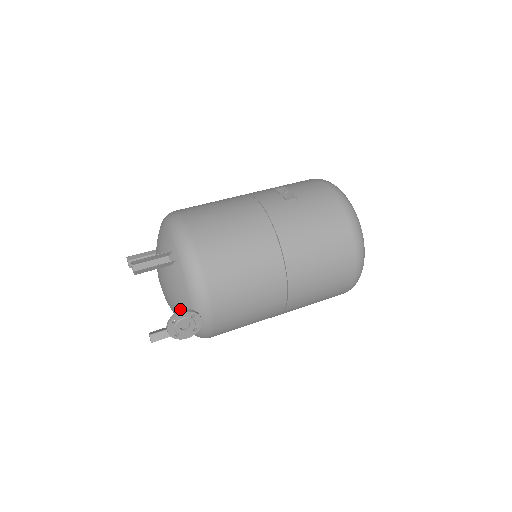
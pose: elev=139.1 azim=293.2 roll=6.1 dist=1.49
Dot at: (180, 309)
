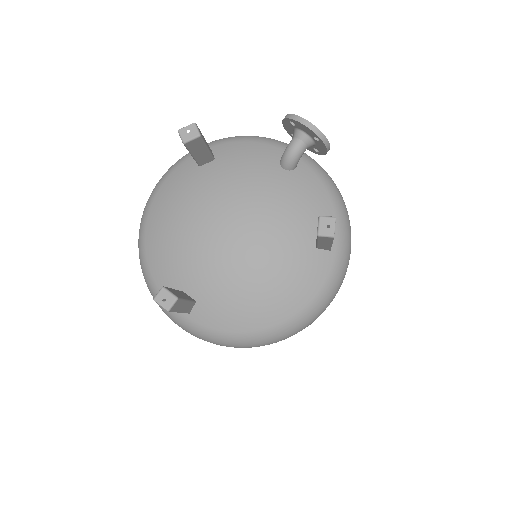
Dot at: occluded
